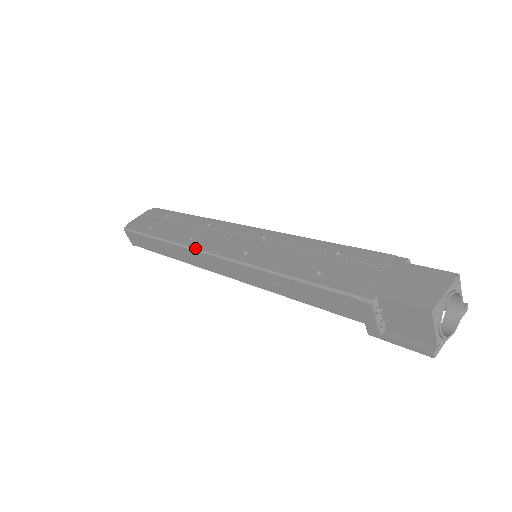
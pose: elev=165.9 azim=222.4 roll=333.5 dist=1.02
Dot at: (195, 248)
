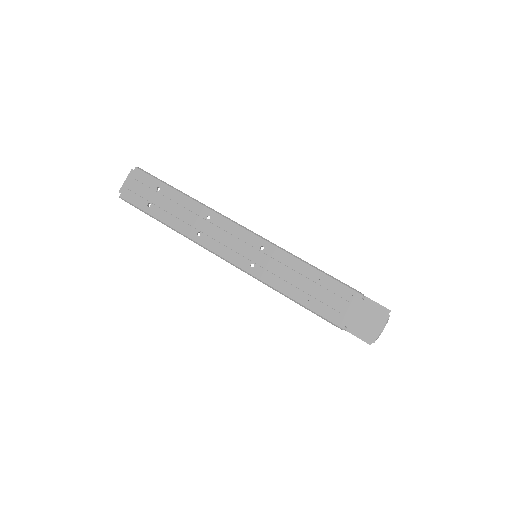
Dot at: (207, 249)
